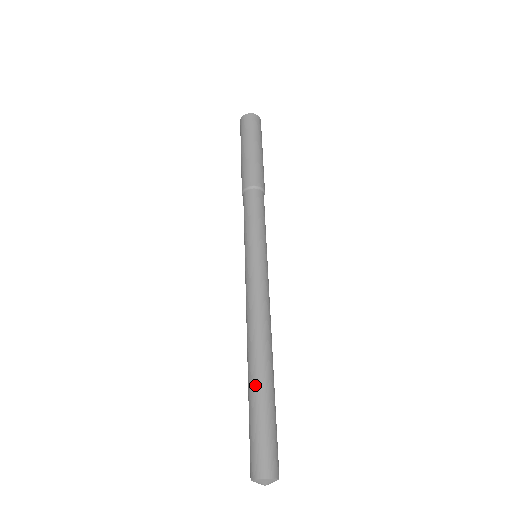
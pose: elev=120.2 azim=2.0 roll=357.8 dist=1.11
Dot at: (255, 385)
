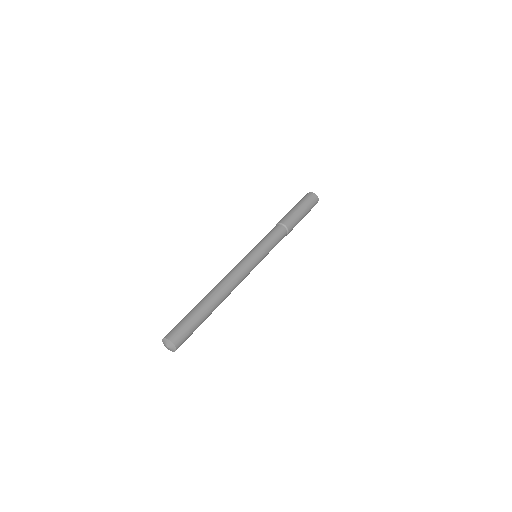
Dot at: (202, 303)
